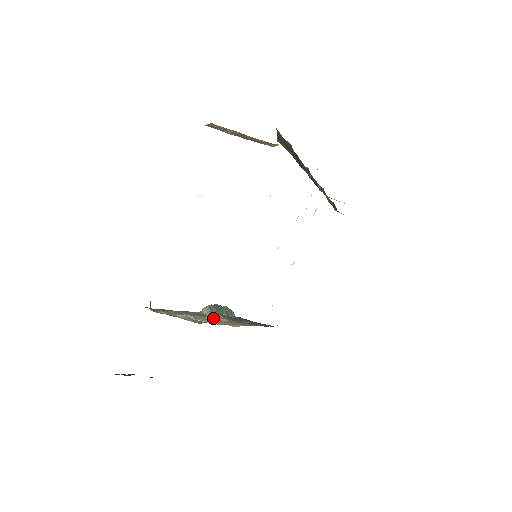
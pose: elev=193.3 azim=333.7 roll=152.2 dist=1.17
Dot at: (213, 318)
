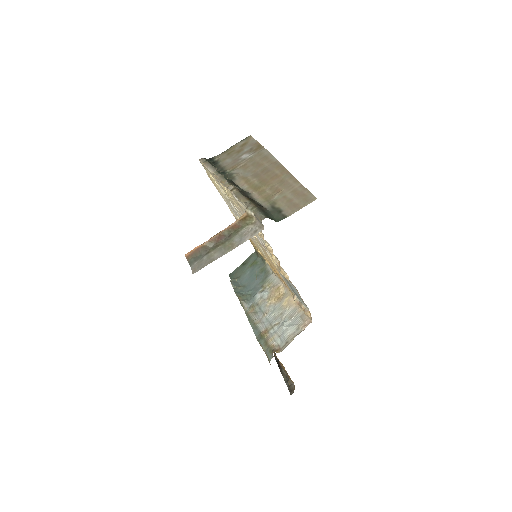
Dot at: (266, 303)
